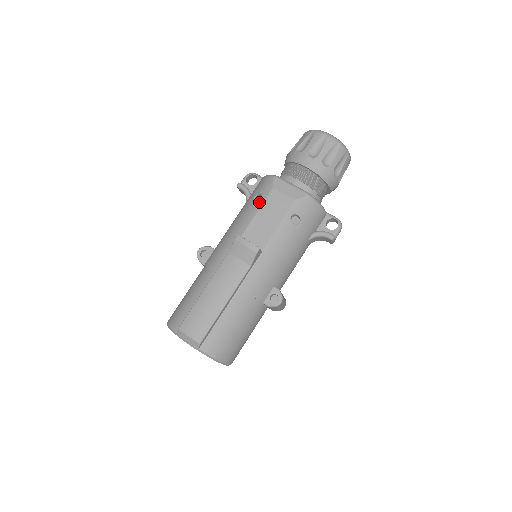
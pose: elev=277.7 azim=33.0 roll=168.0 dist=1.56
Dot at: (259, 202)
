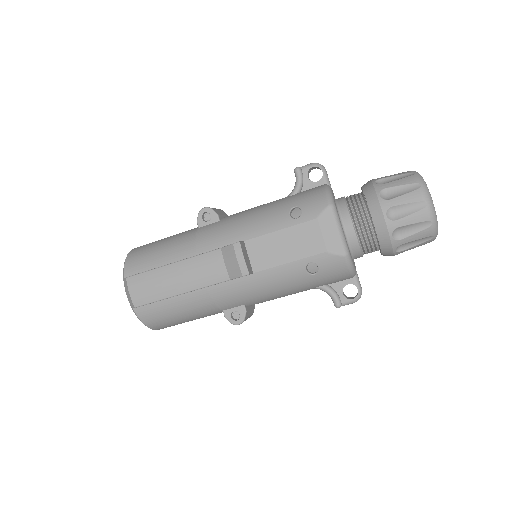
Dot at: (292, 220)
